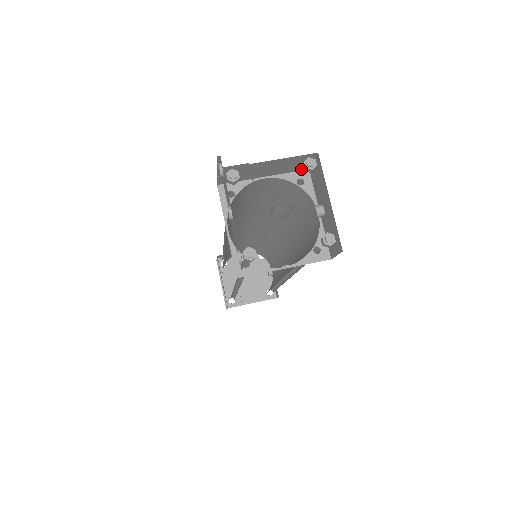
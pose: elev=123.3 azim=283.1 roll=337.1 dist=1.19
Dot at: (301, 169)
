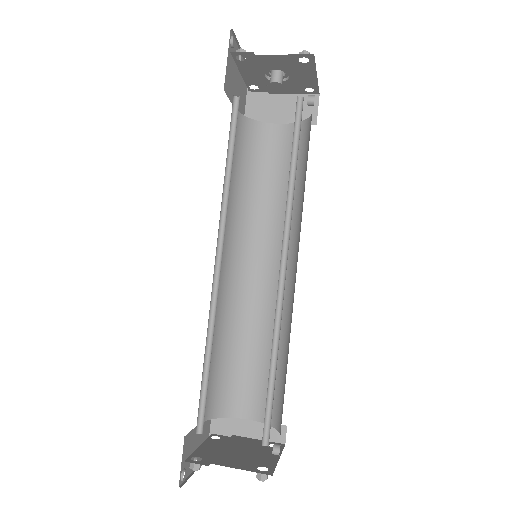
Dot at: occluded
